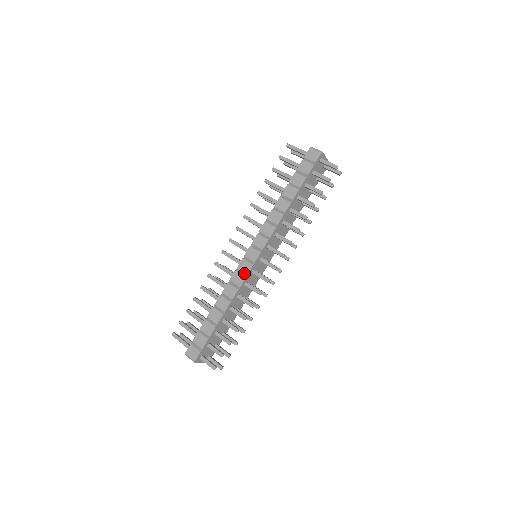
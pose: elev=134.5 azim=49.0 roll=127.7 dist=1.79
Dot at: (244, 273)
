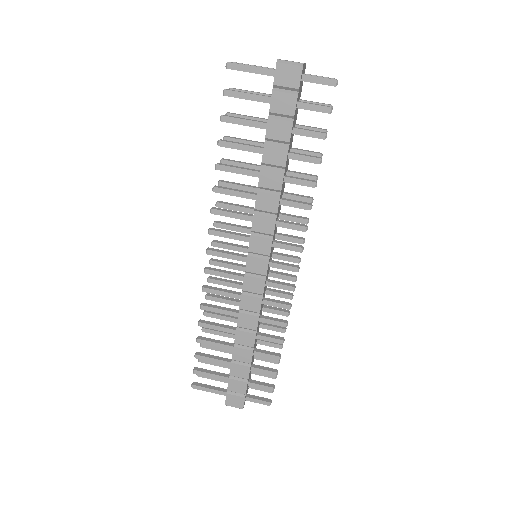
Dot at: (257, 294)
